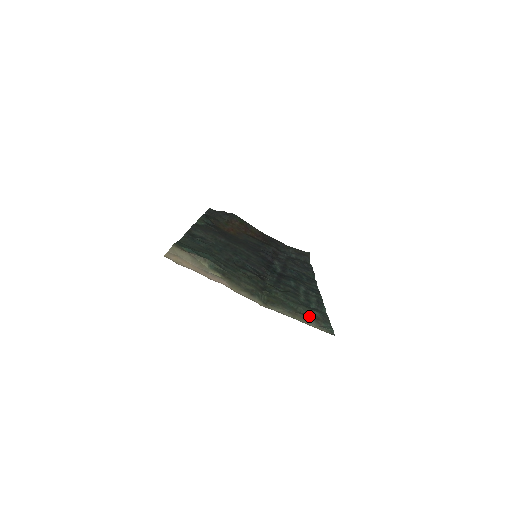
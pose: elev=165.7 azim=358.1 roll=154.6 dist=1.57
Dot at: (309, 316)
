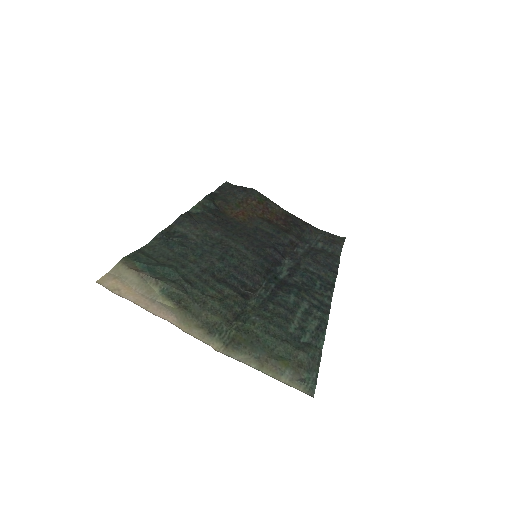
Dot at: (287, 362)
